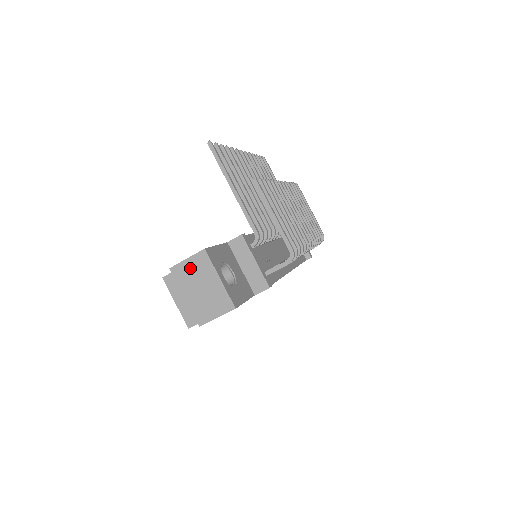
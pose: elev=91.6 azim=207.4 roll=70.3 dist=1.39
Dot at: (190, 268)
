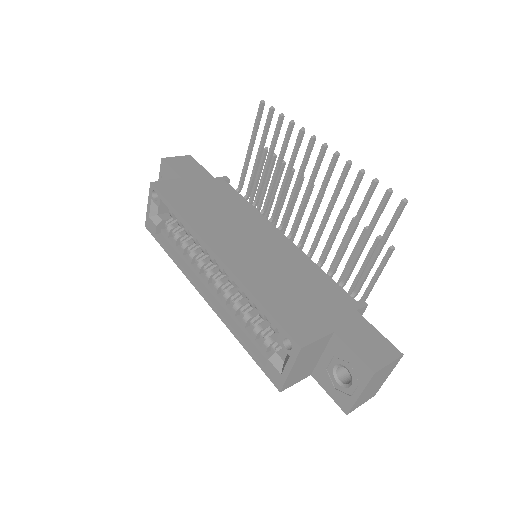
Dot at: (384, 371)
